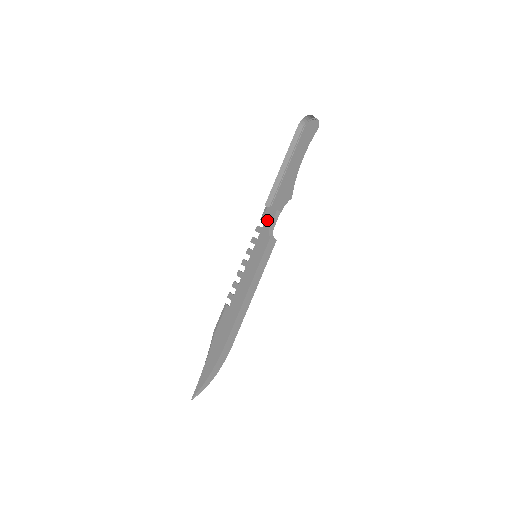
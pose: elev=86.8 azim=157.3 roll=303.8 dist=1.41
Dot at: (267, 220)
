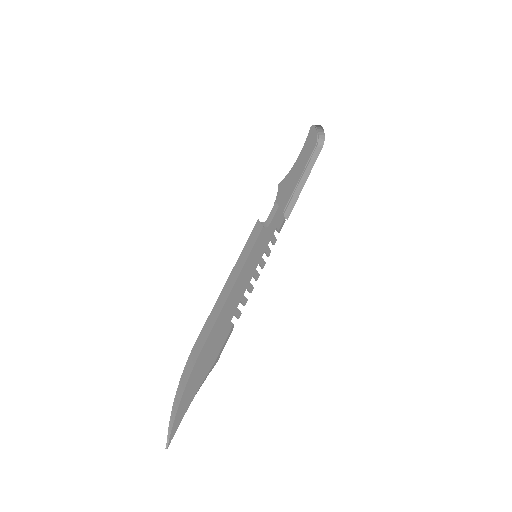
Dot at: (274, 223)
